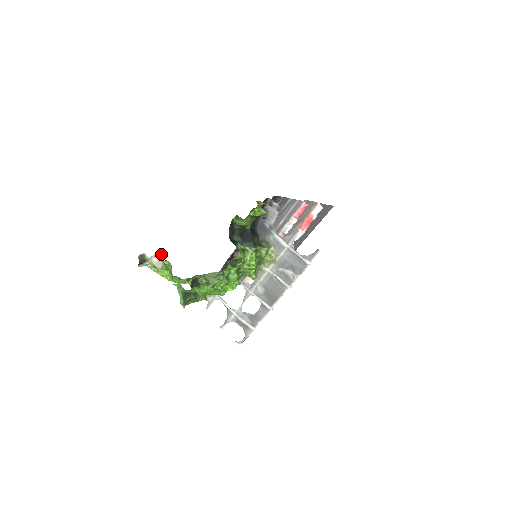
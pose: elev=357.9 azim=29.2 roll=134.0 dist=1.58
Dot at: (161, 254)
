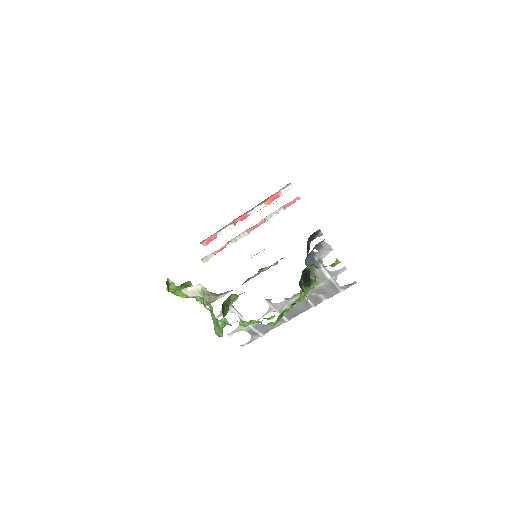
Dot at: (200, 286)
